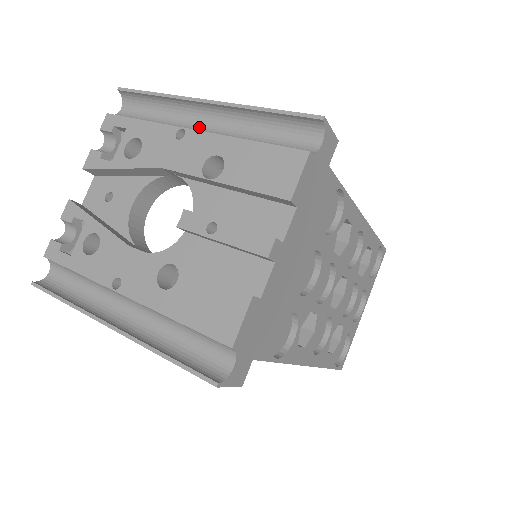
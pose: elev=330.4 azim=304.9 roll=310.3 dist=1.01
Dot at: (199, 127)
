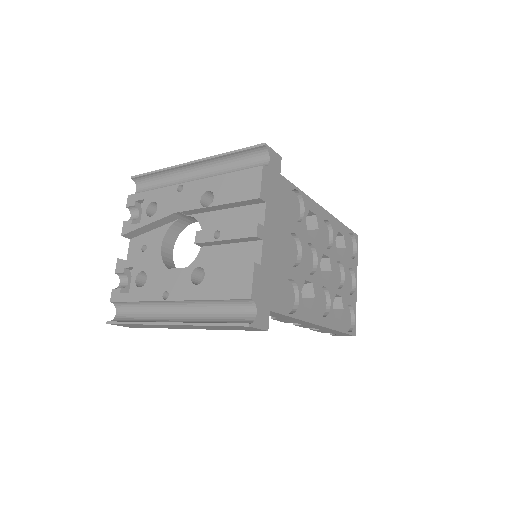
Dot at: occluded
